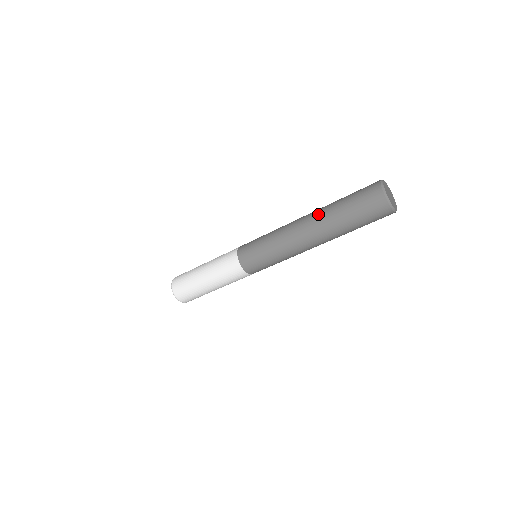
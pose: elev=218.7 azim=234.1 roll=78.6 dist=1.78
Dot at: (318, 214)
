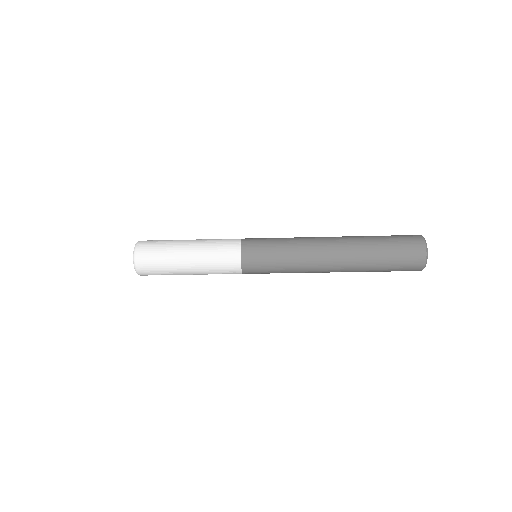
Dot at: (351, 238)
